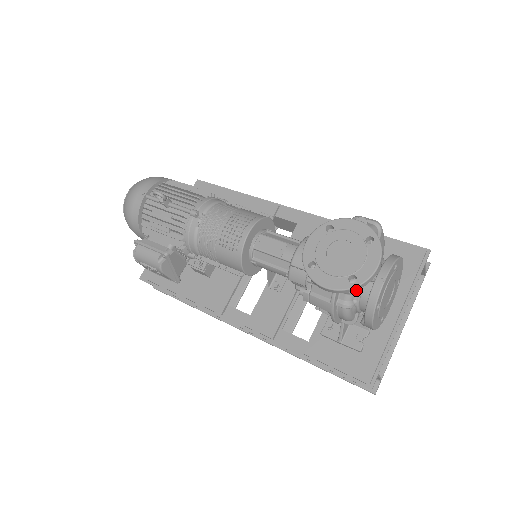
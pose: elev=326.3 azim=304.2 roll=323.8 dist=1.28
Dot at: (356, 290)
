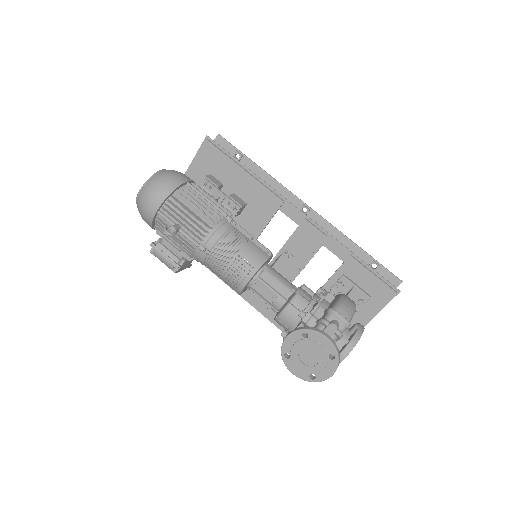
Dot at: occluded
